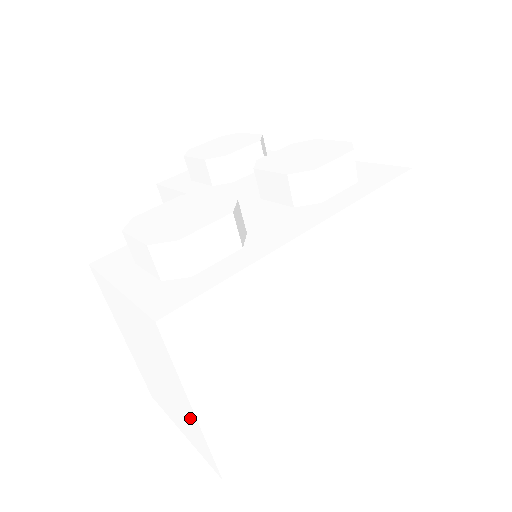
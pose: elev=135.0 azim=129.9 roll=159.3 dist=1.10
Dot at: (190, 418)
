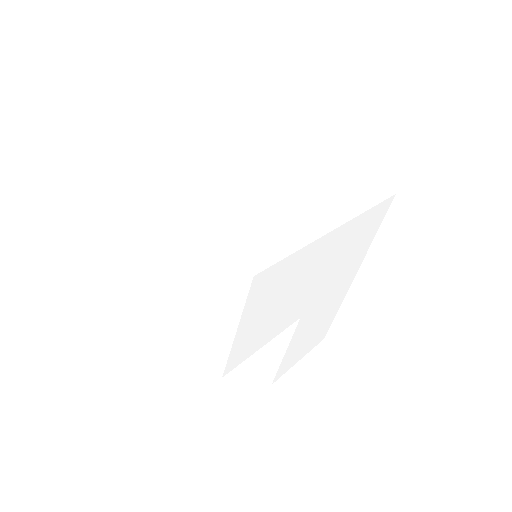
Dot at: (199, 252)
